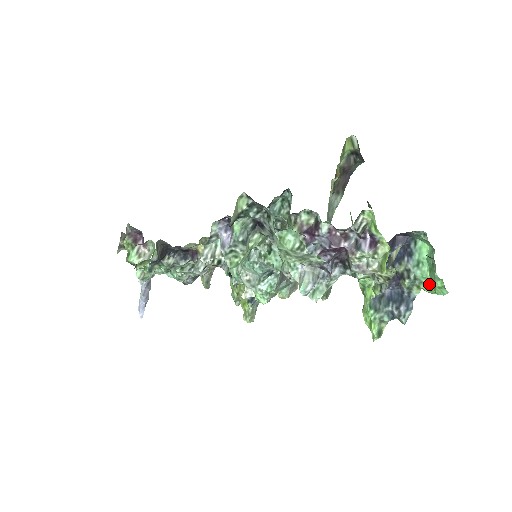
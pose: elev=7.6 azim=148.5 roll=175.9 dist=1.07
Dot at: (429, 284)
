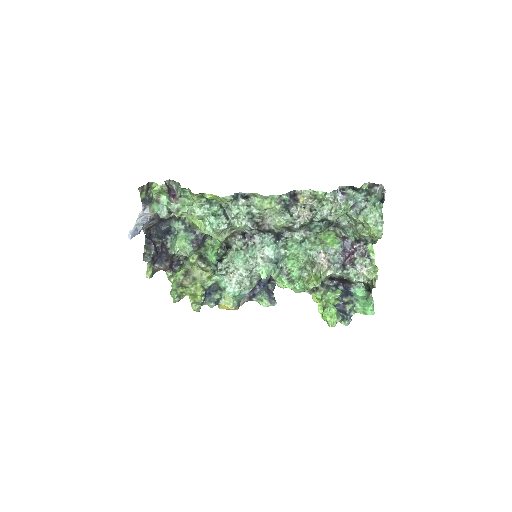
Dot at: (363, 309)
